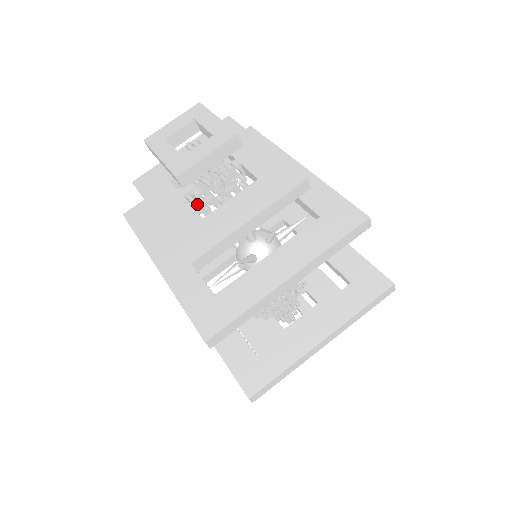
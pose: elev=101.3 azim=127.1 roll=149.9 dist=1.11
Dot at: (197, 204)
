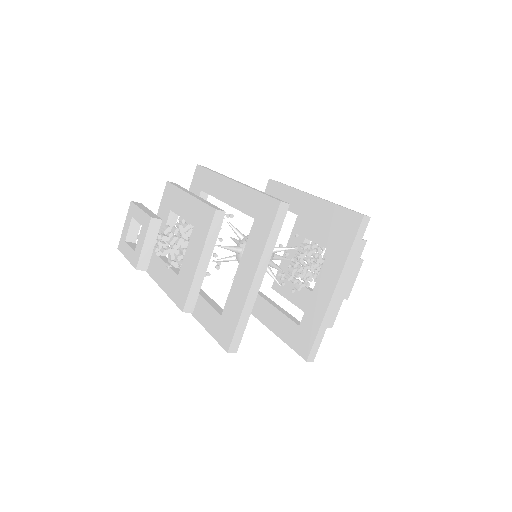
Dot at: (176, 263)
